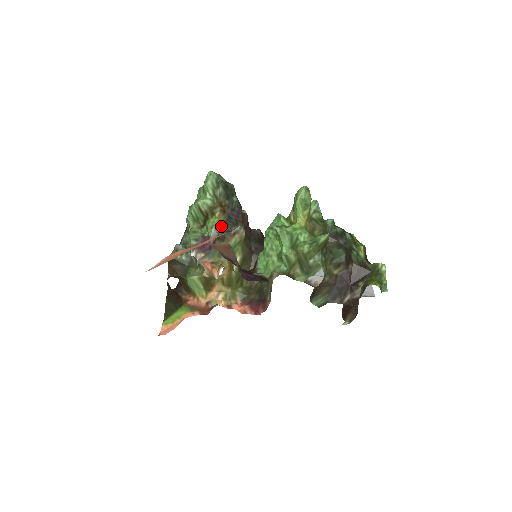
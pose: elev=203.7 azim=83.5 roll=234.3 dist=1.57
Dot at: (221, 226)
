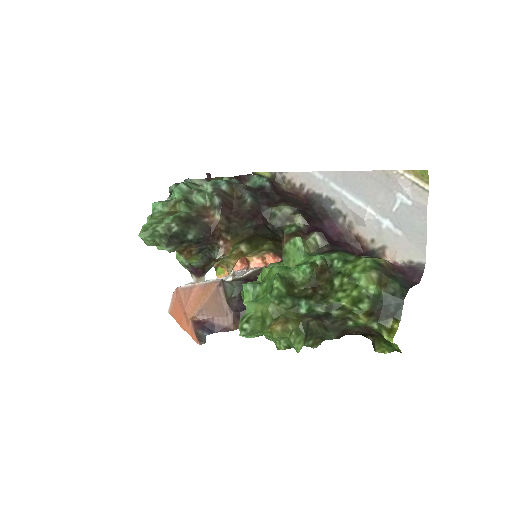
Dot at: (198, 259)
